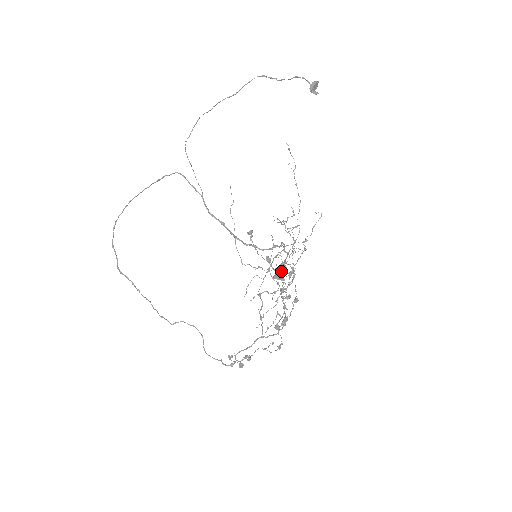
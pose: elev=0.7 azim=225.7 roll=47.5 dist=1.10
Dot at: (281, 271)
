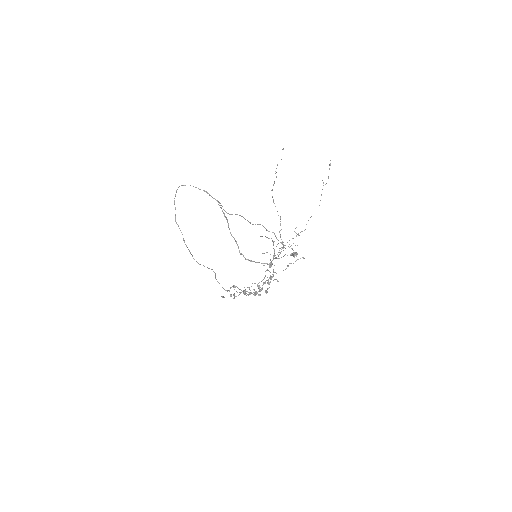
Dot at: occluded
